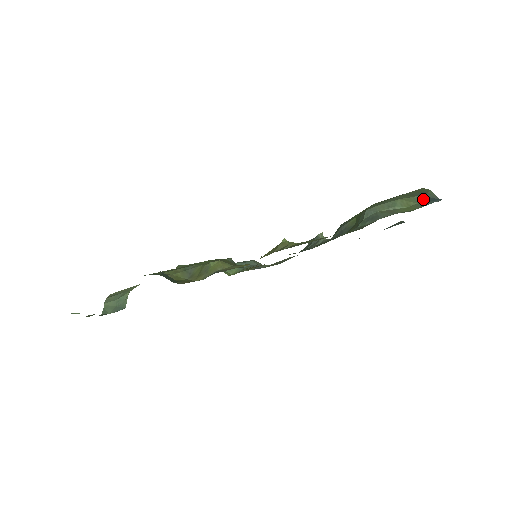
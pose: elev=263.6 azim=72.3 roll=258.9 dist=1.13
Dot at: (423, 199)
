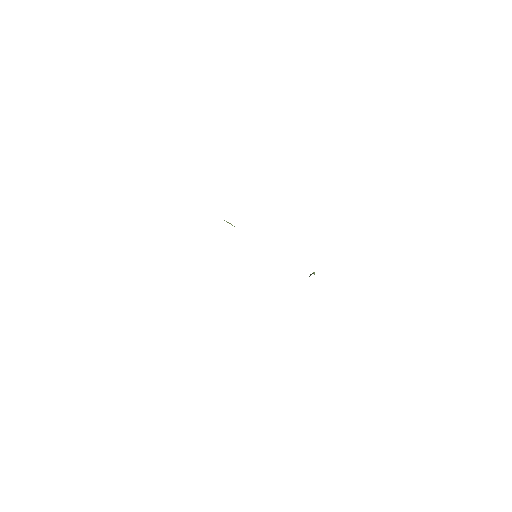
Dot at: occluded
